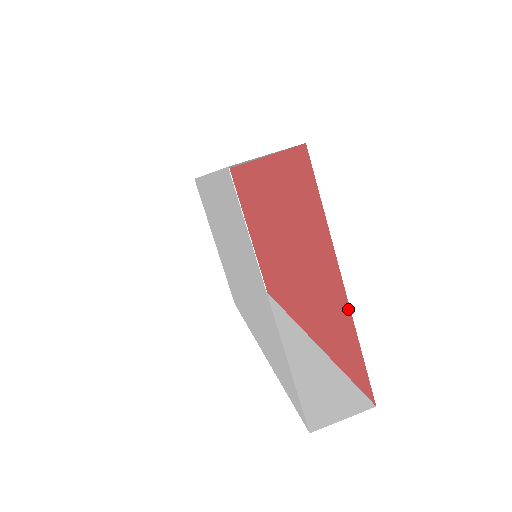
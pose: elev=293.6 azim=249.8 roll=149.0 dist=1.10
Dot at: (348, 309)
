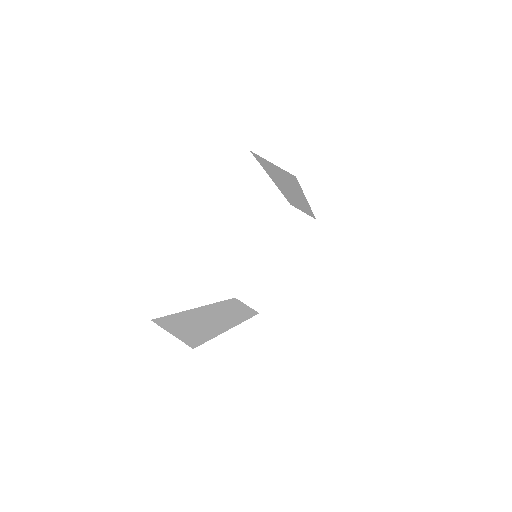
Dot at: occluded
